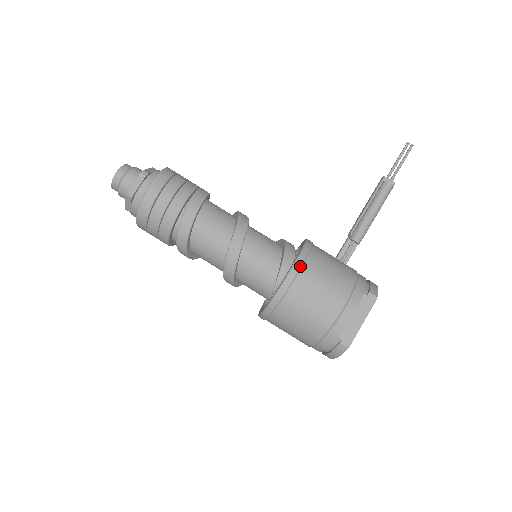
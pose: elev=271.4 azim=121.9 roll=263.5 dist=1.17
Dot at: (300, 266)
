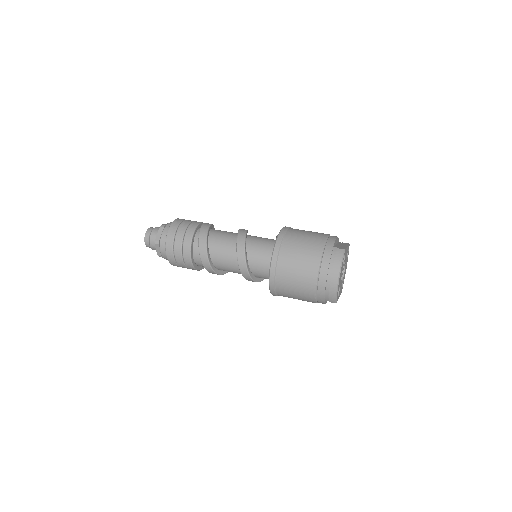
Dot at: (290, 227)
